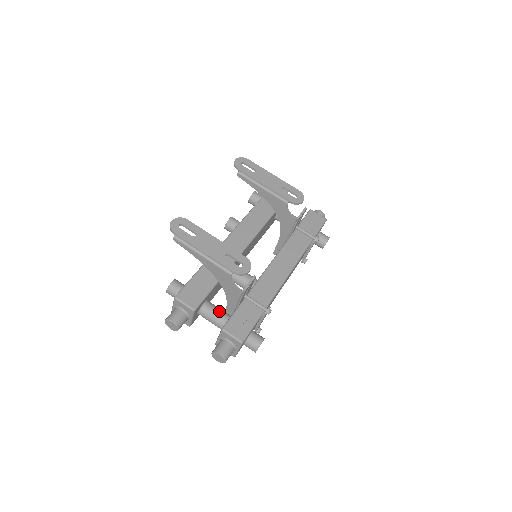
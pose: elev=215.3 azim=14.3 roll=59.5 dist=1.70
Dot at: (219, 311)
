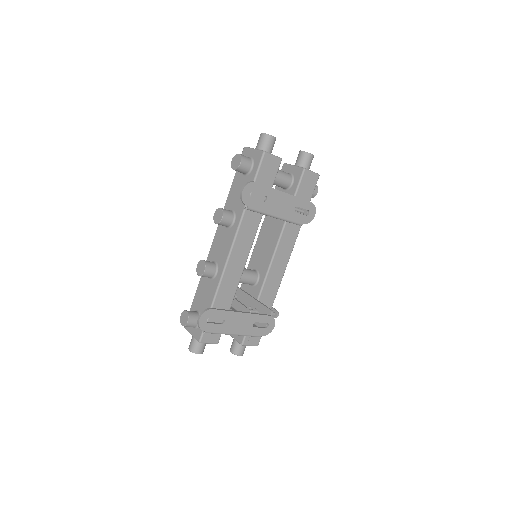
Dot at: occluded
